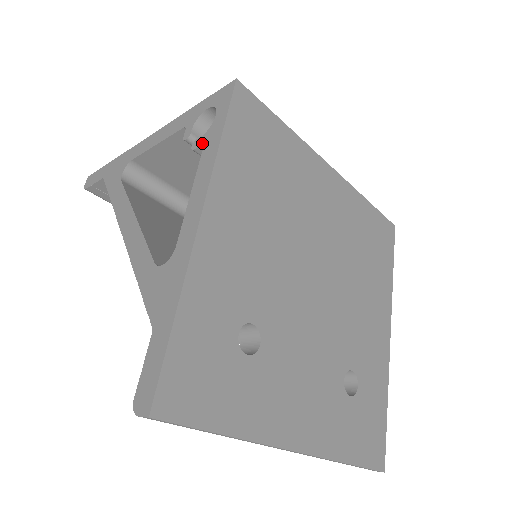
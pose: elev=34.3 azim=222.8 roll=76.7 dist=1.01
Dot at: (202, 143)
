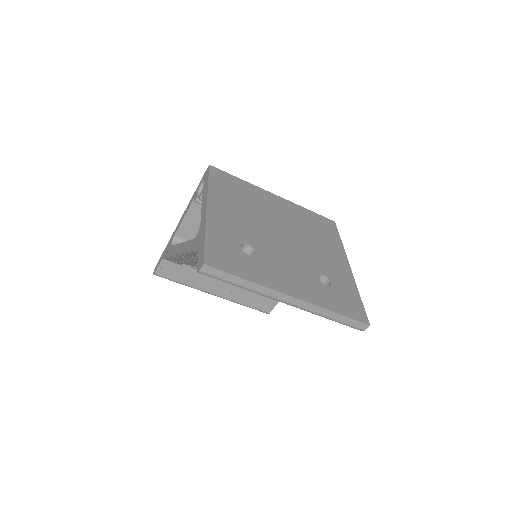
Dot at: (202, 193)
